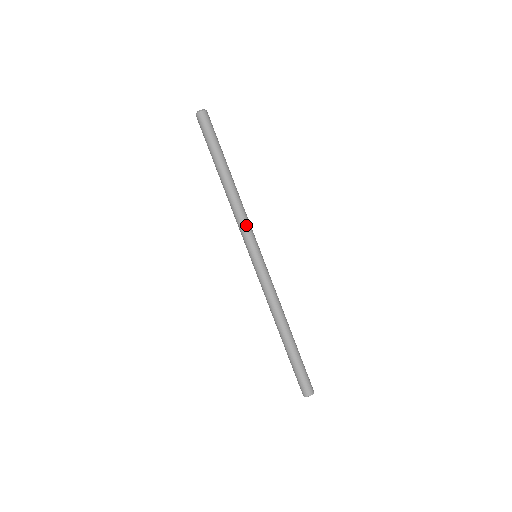
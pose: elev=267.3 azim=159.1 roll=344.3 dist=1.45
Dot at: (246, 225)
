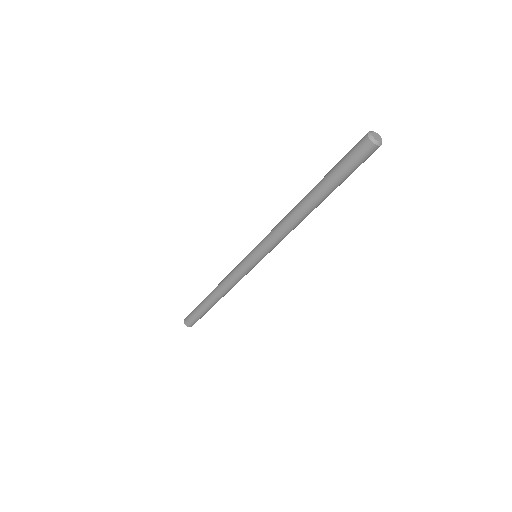
Dot at: (275, 242)
